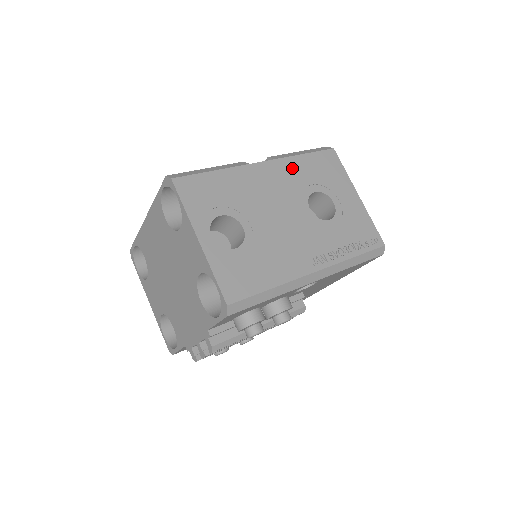
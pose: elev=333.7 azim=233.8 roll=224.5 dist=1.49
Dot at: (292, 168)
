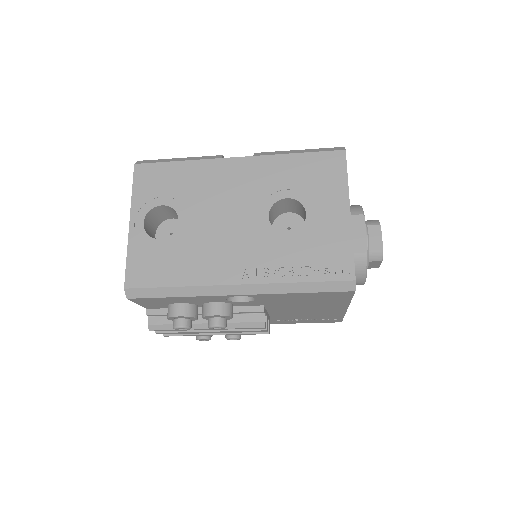
Dot at: (271, 168)
